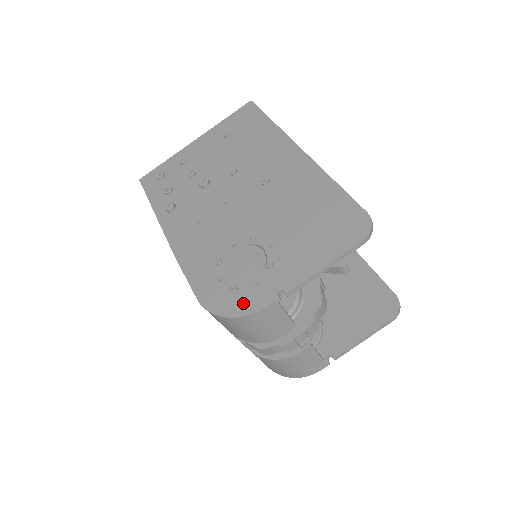
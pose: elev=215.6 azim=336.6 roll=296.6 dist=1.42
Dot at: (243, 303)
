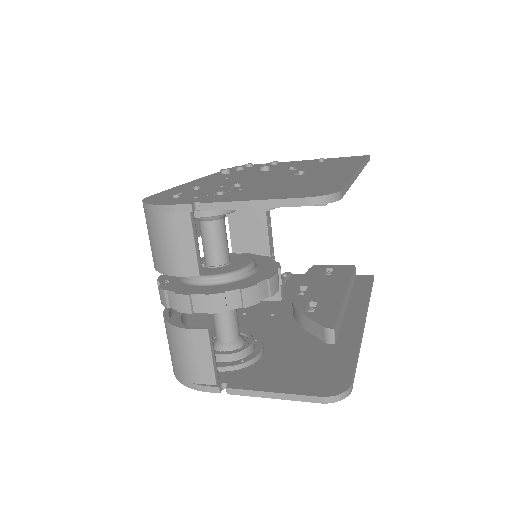
Dot at: (167, 201)
